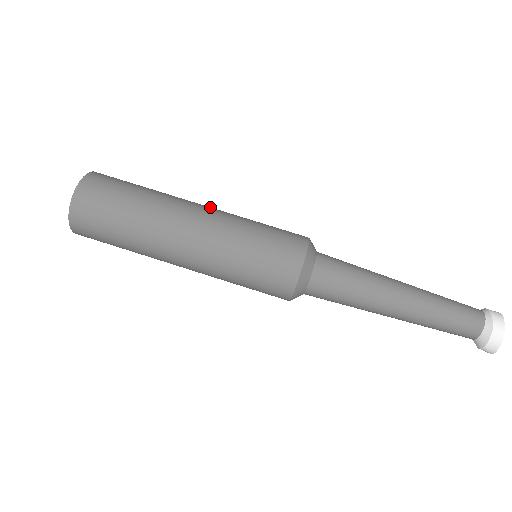
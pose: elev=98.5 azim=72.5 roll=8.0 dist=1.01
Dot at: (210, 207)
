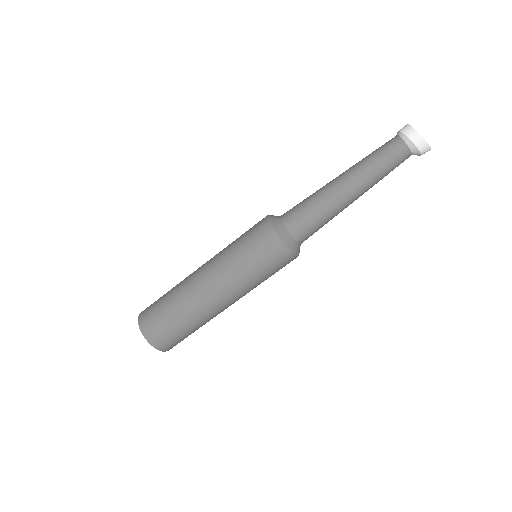
Dot at: (206, 262)
